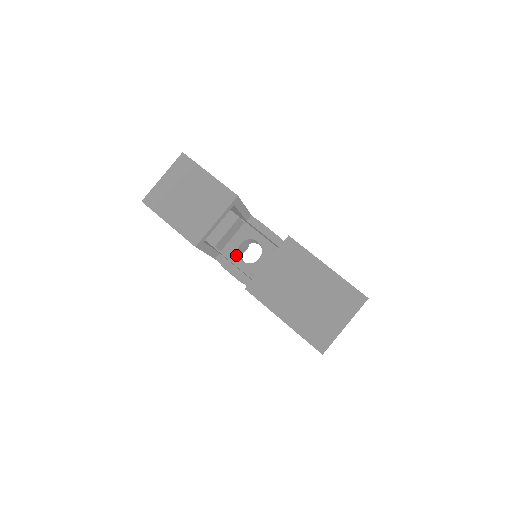
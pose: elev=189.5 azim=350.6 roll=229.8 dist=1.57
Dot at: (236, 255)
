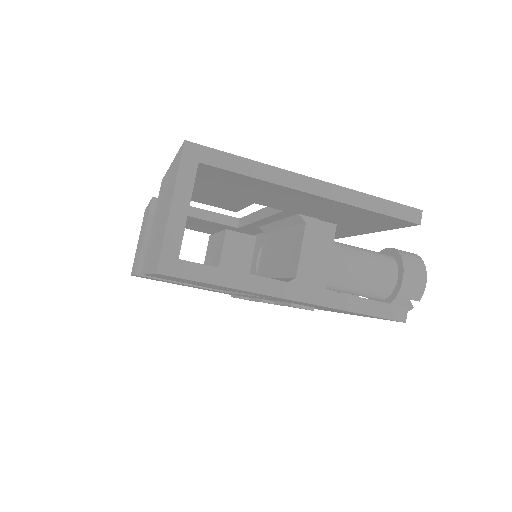
Dot at: occluded
